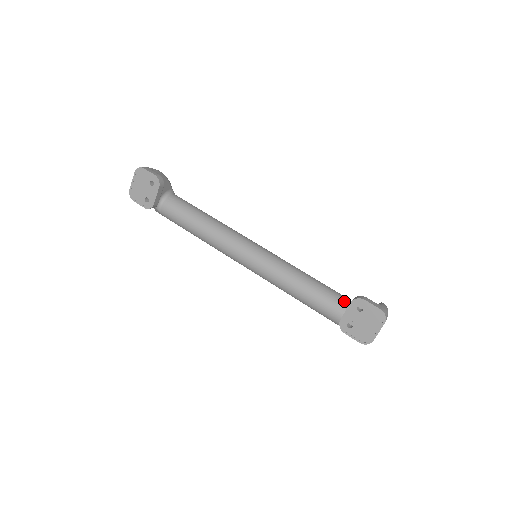
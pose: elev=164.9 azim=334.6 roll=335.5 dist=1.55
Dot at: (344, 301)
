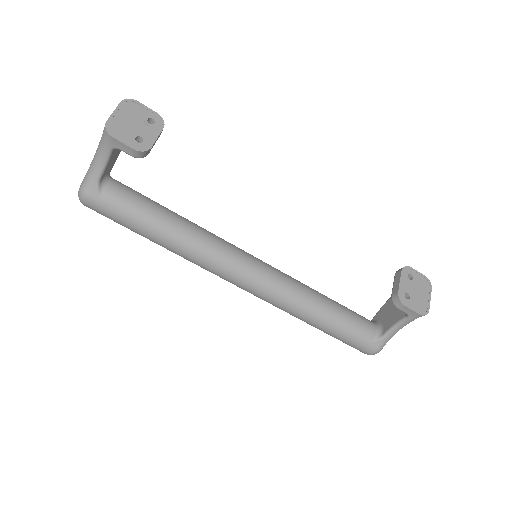
Dot at: occluded
